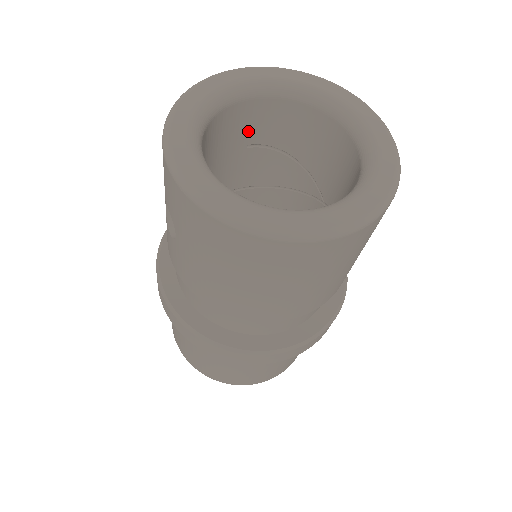
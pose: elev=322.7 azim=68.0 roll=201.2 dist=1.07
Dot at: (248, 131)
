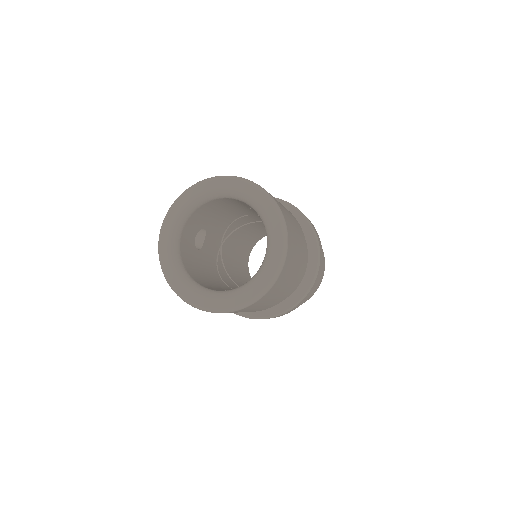
Dot at: (243, 205)
